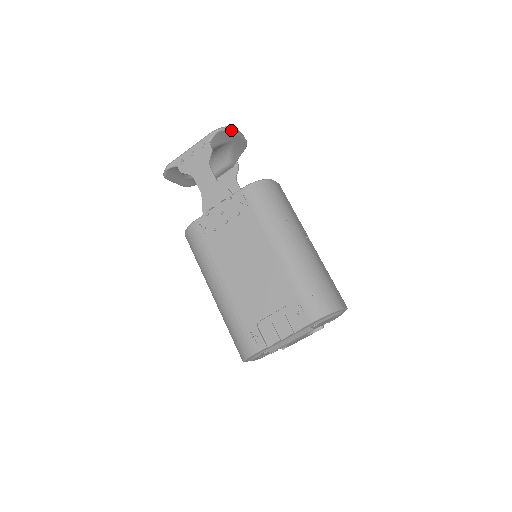
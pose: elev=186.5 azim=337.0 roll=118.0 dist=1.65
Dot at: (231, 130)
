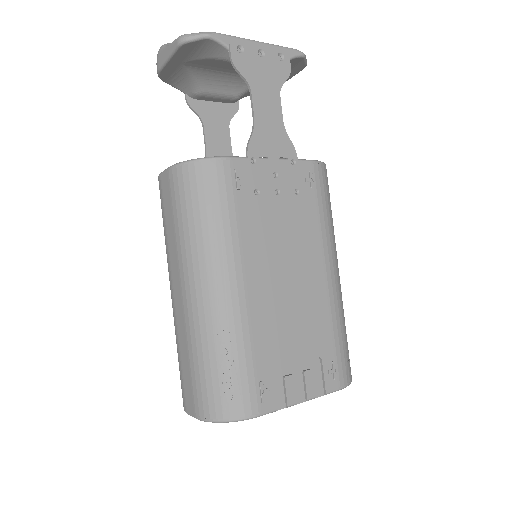
Dot at: (304, 67)
